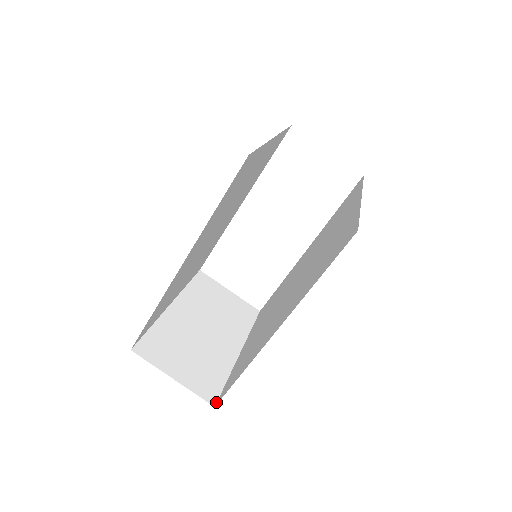
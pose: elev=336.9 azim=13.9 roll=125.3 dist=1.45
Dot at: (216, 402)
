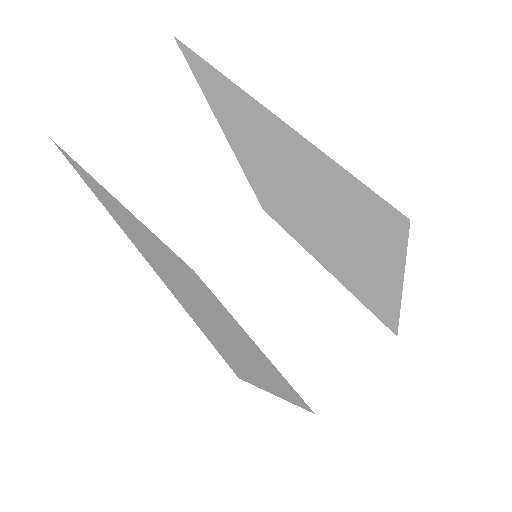
Dot at: (391, 332)
